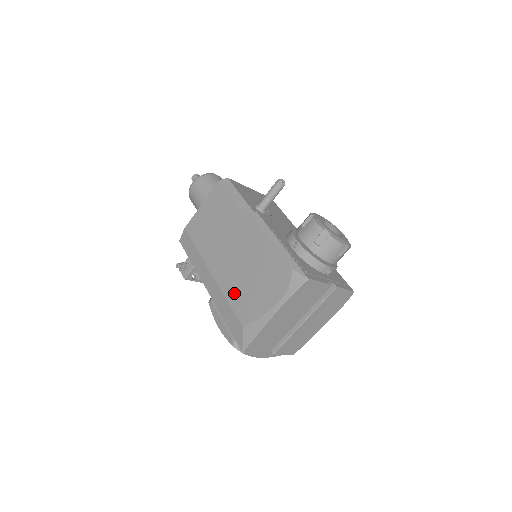
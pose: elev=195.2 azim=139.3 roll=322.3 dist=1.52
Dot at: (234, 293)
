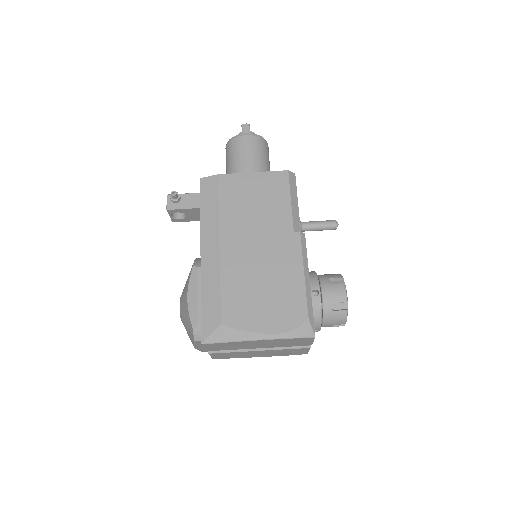
Dot at: (233, 286)
